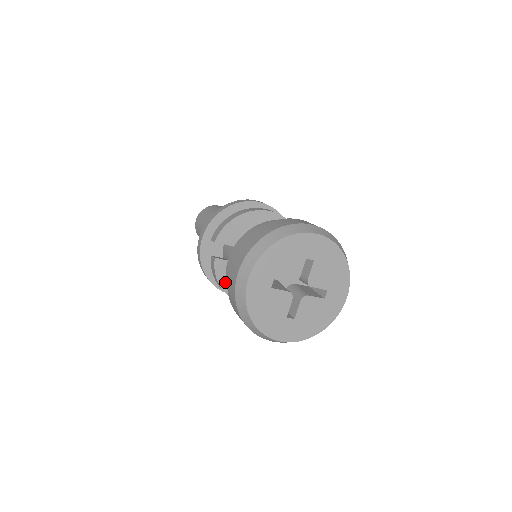
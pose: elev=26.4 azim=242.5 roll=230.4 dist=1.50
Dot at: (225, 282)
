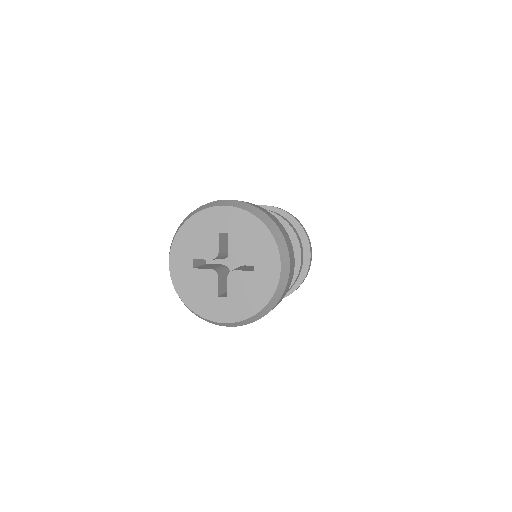
Dot at: occluded
